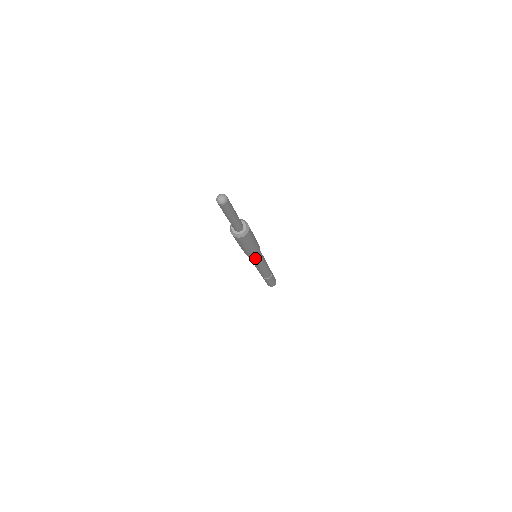
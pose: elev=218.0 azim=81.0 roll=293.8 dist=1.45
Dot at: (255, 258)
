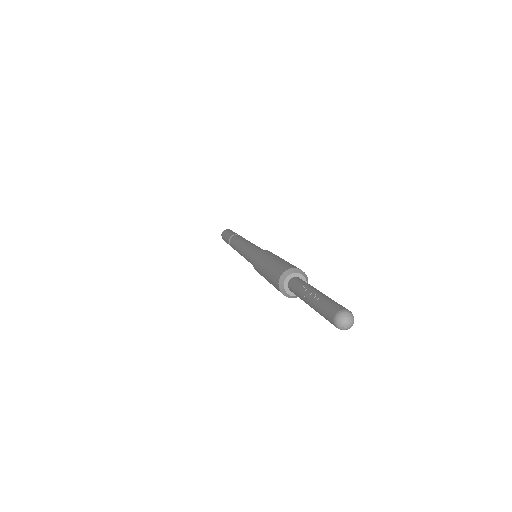
Dot at: occluded
